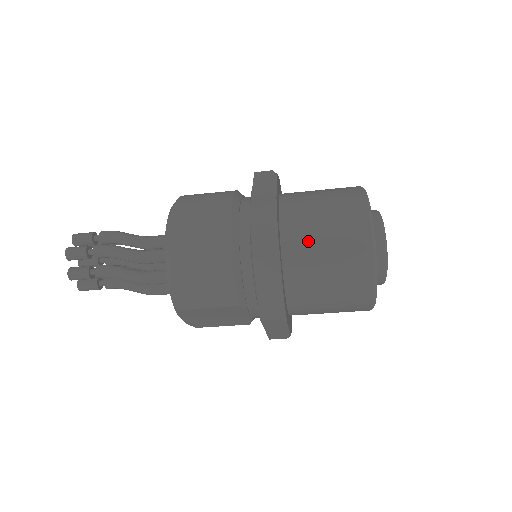
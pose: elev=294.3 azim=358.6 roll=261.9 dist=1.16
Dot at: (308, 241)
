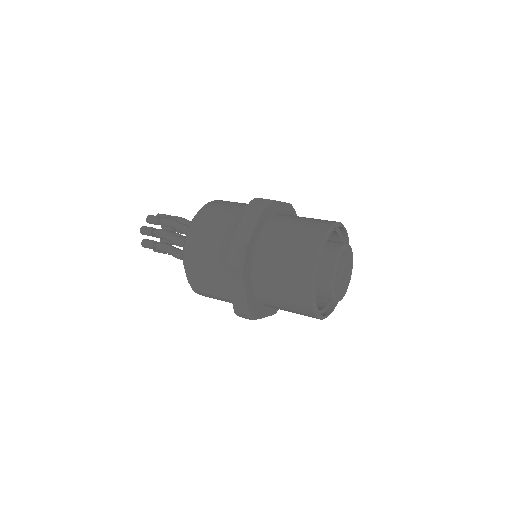
Dot at: (282, 229)
